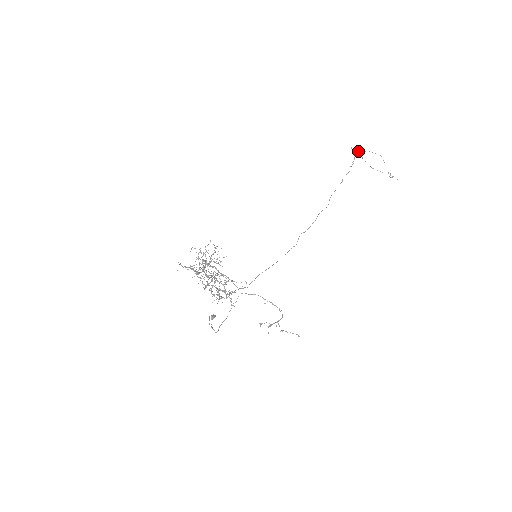
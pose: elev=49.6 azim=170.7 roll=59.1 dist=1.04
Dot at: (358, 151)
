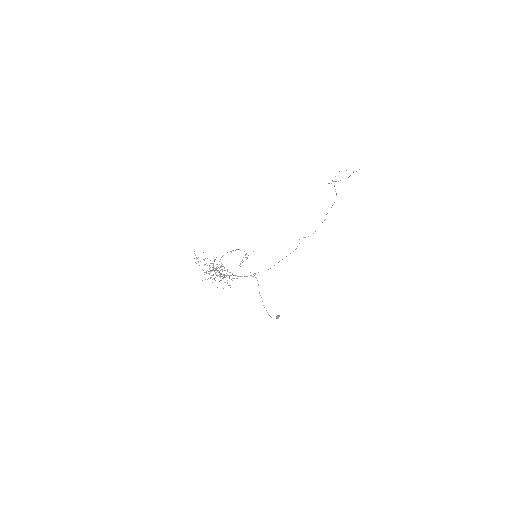
Dot at: occluded
